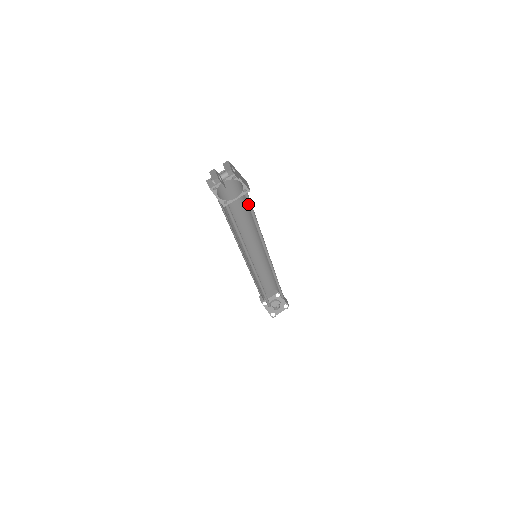
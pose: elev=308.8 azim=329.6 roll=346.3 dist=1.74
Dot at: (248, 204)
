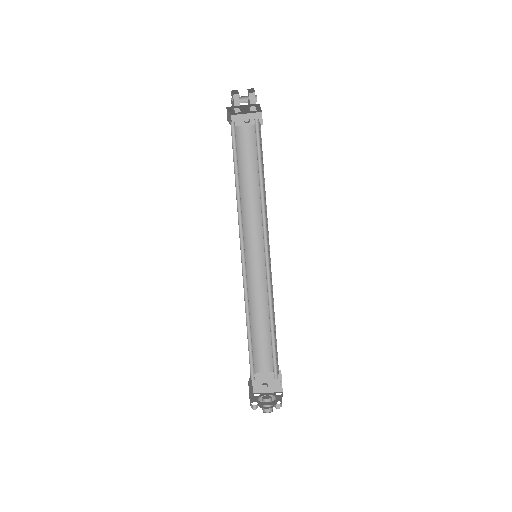
Dot at: (258, 144)
